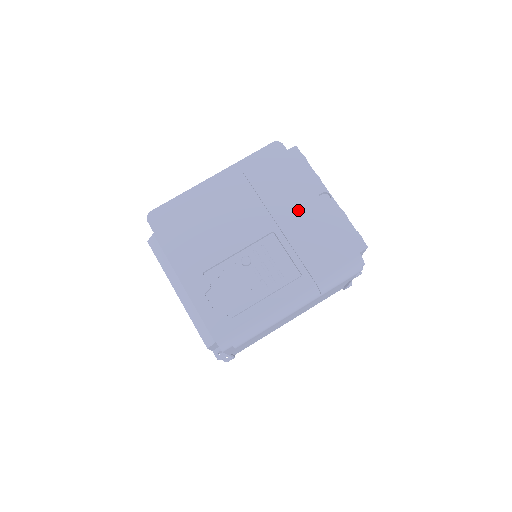
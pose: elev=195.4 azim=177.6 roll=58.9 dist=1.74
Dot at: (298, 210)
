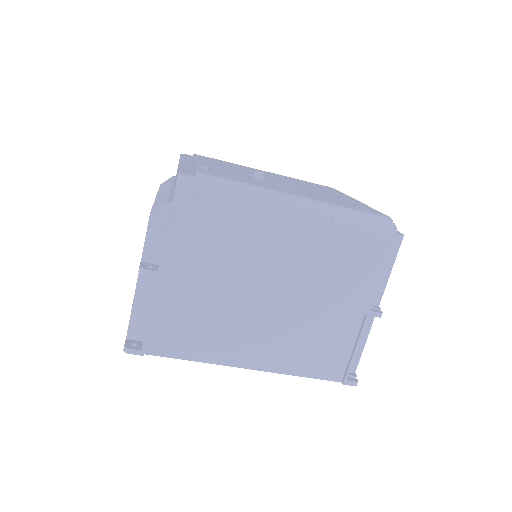
Dot at: (333, 194)
